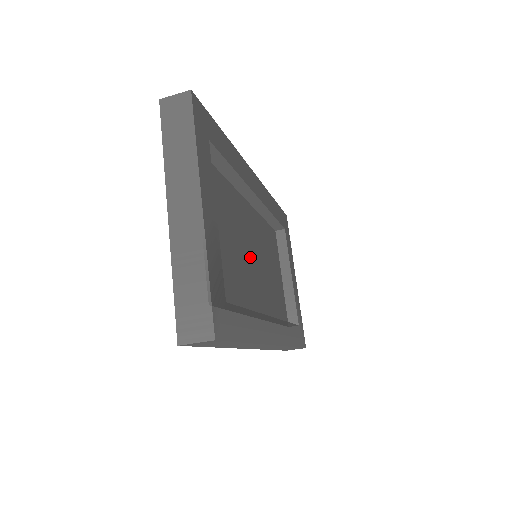
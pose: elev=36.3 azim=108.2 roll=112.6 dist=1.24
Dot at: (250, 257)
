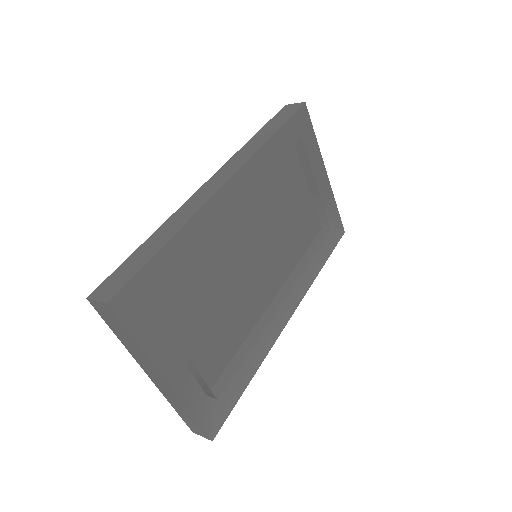
Dot at: (250, 261)
